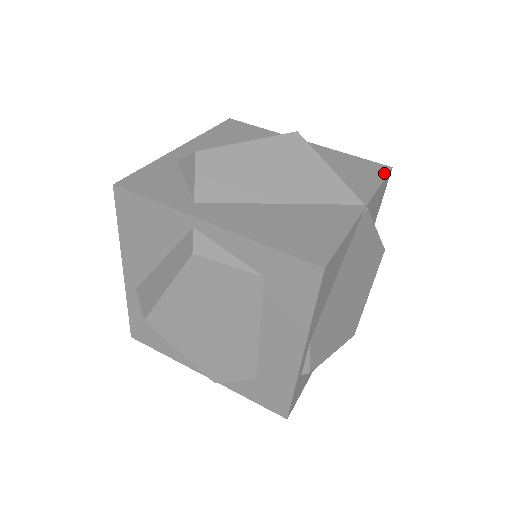
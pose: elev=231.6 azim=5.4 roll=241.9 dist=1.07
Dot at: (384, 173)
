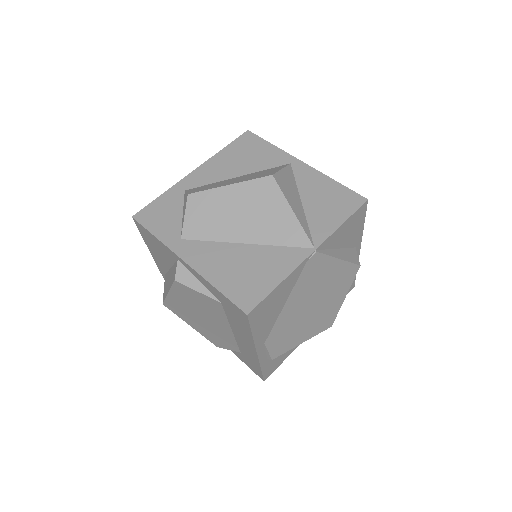
Dot at: (355, 208)
